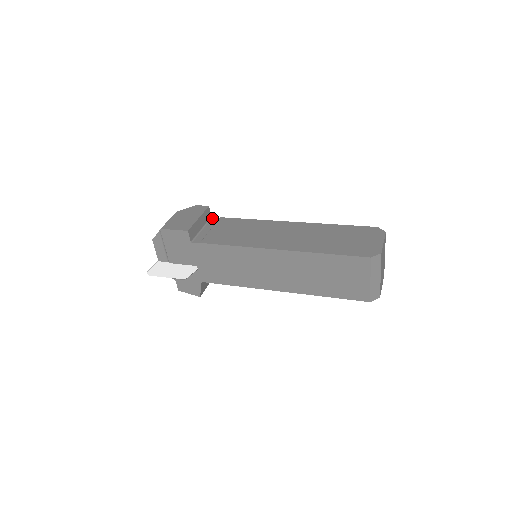
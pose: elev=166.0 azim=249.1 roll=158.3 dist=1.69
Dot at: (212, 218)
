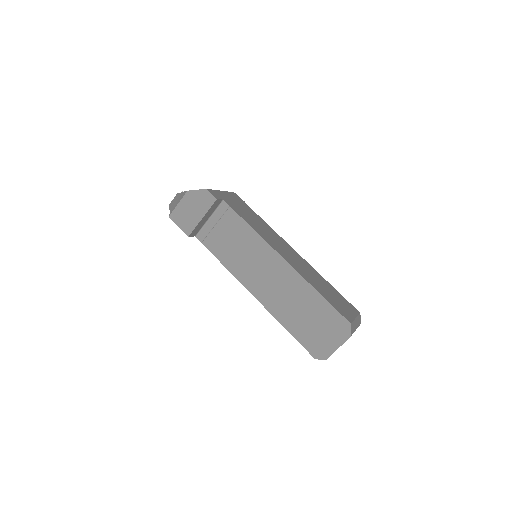
Dot at: (223, 203)
